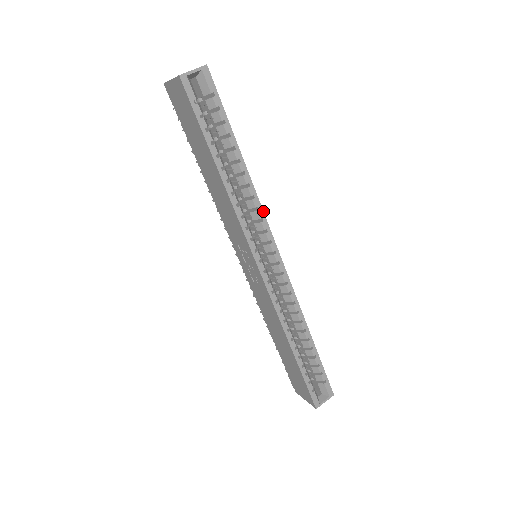
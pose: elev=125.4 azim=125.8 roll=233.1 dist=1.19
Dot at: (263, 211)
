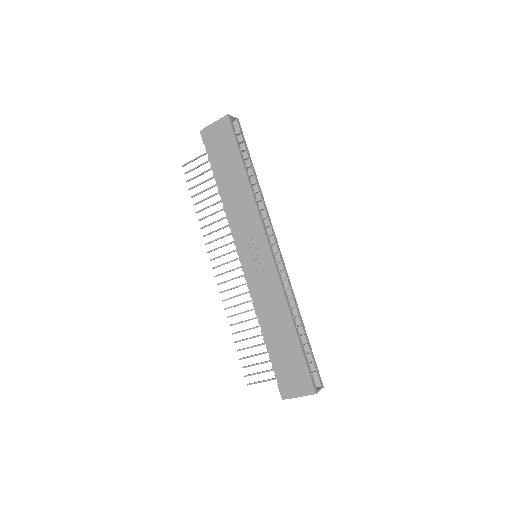
Dot at: (268, 213)
